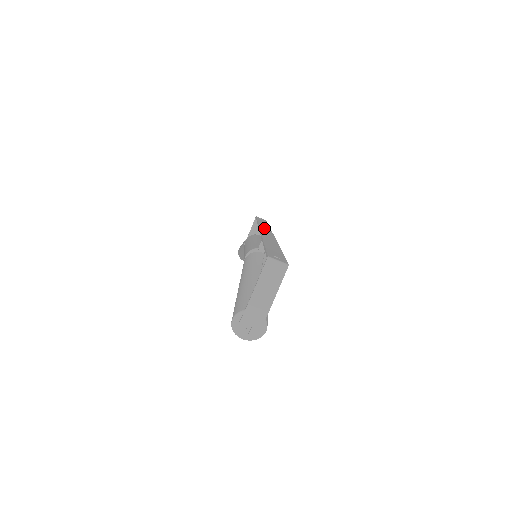
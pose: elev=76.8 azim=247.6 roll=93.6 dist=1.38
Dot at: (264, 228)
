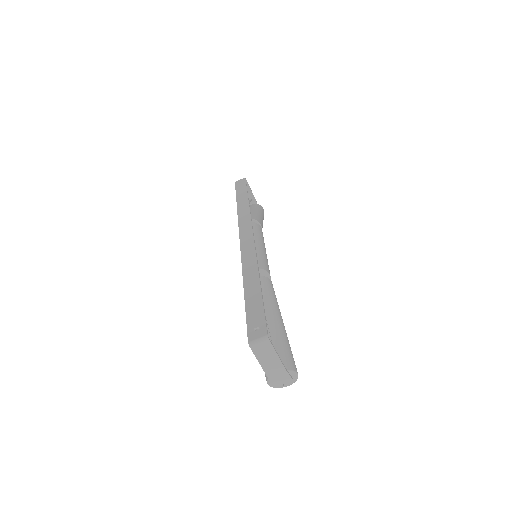
Dot at: (243, 223)
